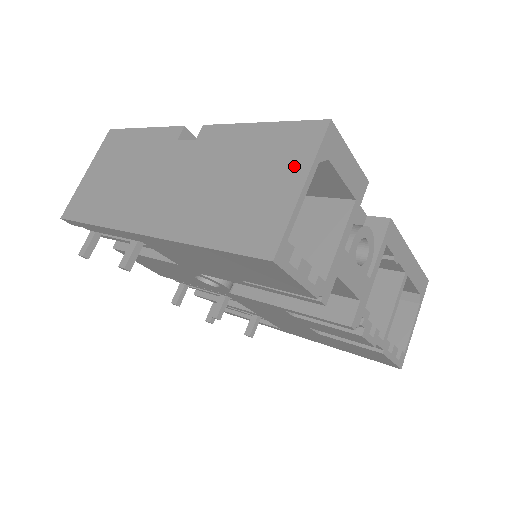
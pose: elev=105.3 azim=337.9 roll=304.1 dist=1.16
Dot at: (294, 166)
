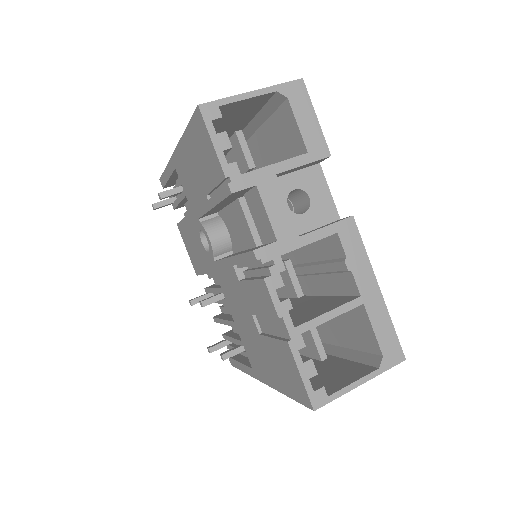
Dot at: occluded
